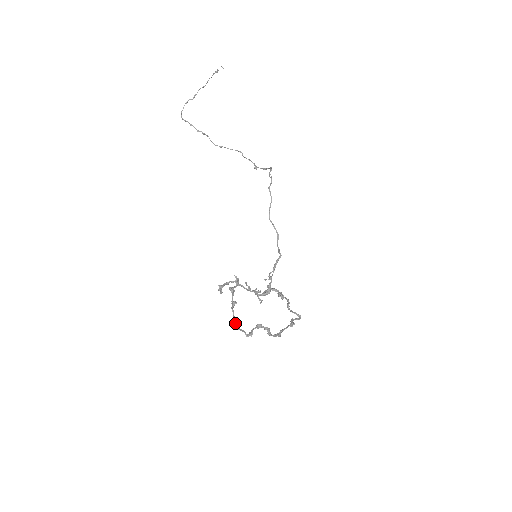
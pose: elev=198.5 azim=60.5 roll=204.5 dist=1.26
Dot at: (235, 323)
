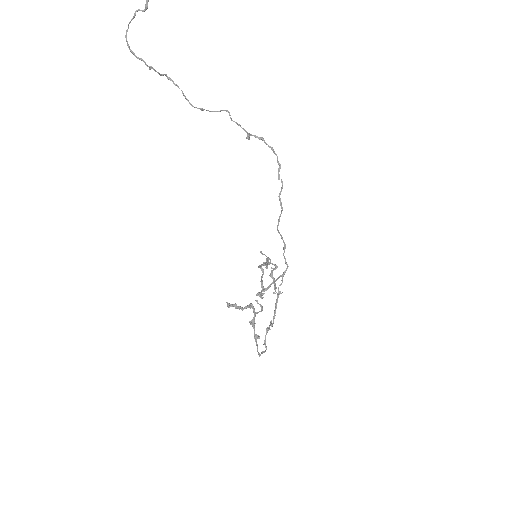
Dot at: (259, 354)
